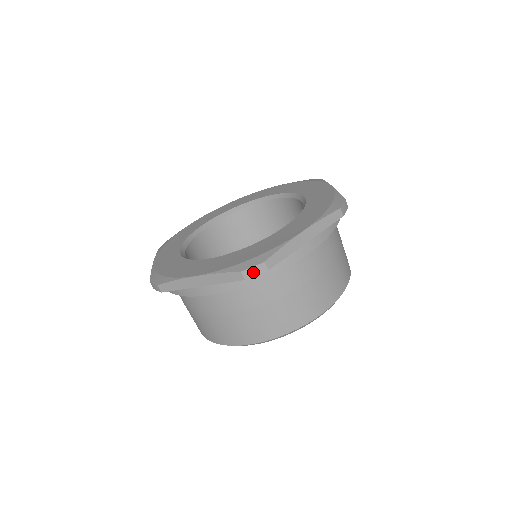
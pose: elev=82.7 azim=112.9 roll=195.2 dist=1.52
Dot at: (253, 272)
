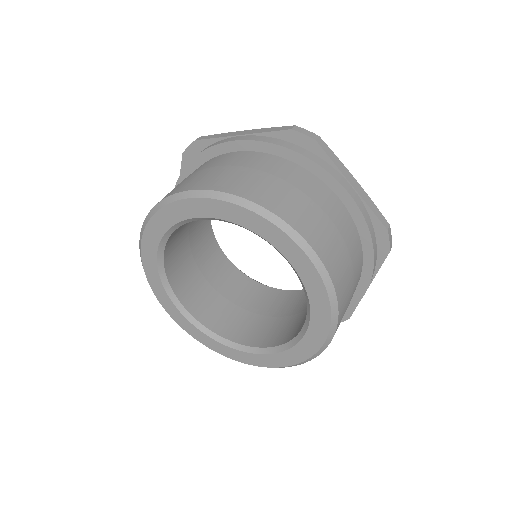
Dot at: (303, 131)
